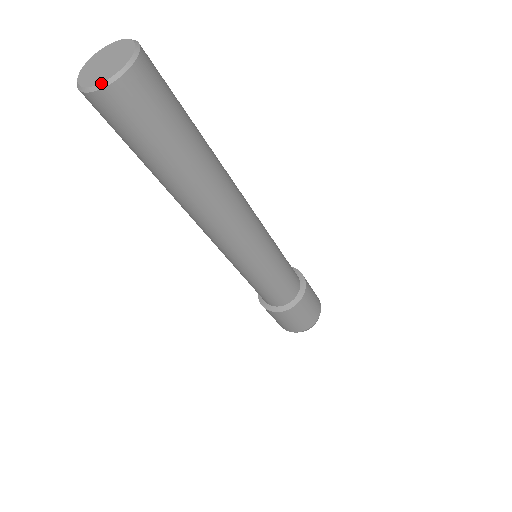
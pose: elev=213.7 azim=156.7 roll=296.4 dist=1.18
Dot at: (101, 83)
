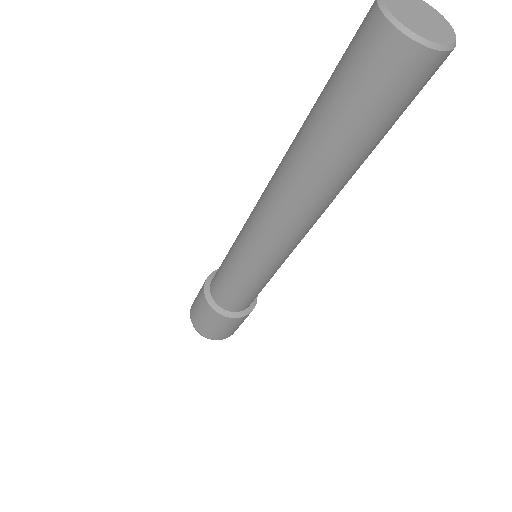
Dot at: (418, 35)
